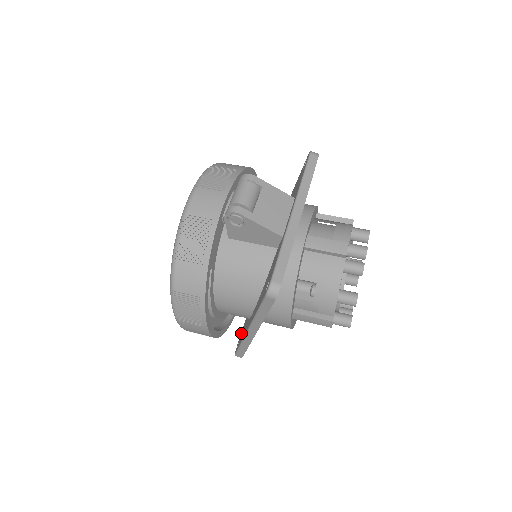
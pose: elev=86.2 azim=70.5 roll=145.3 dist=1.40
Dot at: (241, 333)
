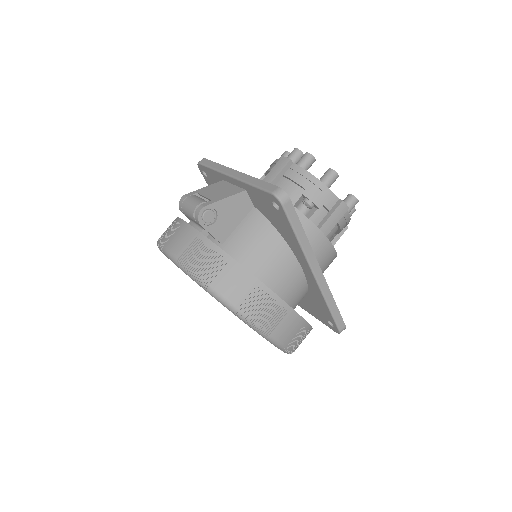
Dot at: (322, 319)
